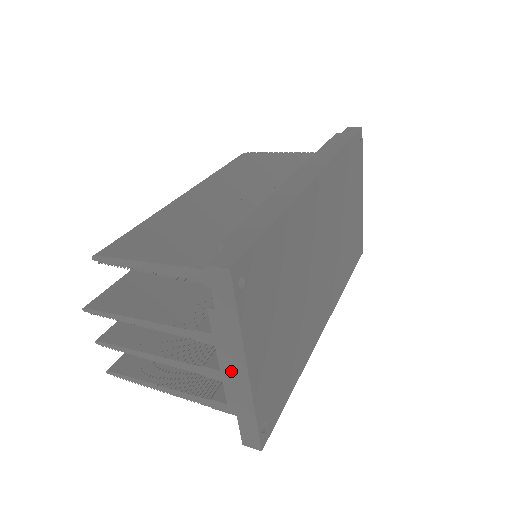
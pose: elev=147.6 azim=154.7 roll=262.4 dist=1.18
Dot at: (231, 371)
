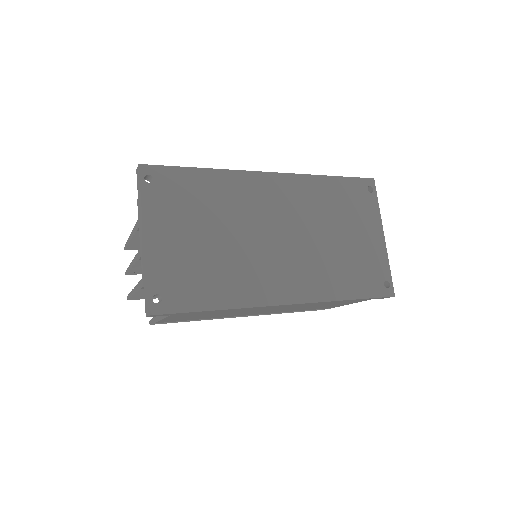
Dot at: (141, 243)
